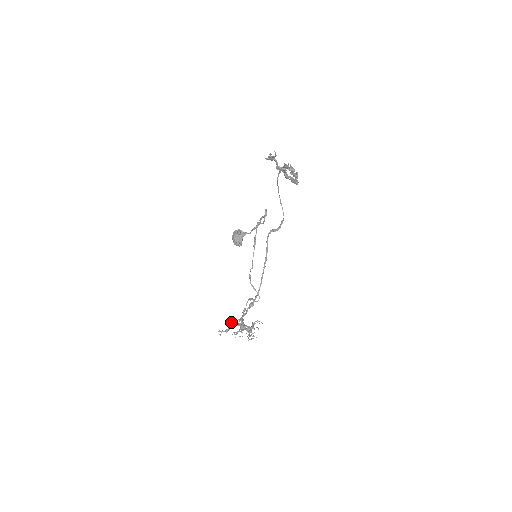
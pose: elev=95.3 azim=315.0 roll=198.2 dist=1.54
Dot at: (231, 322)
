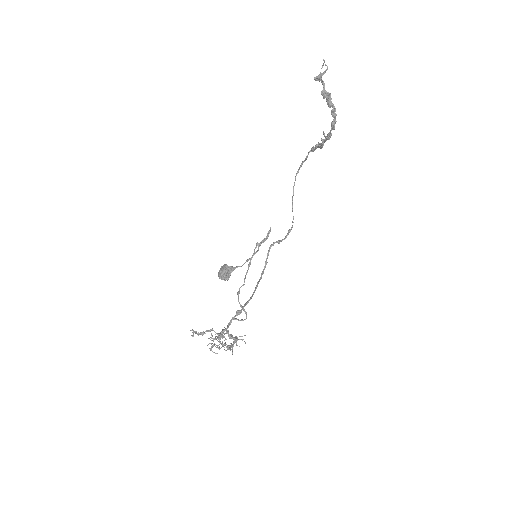
Dot at: occluded
